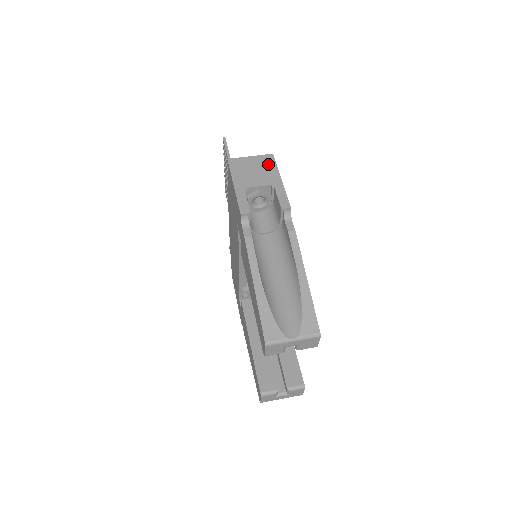
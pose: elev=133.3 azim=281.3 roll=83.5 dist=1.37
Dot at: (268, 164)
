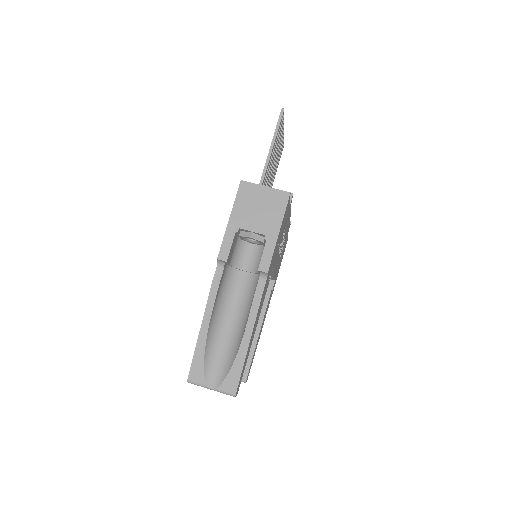
Dot at: (277, 205)
